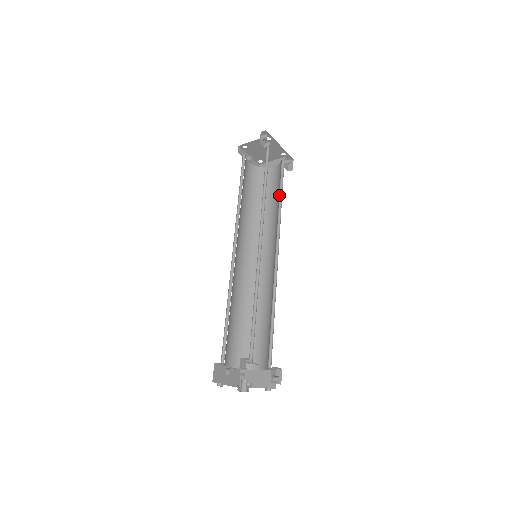
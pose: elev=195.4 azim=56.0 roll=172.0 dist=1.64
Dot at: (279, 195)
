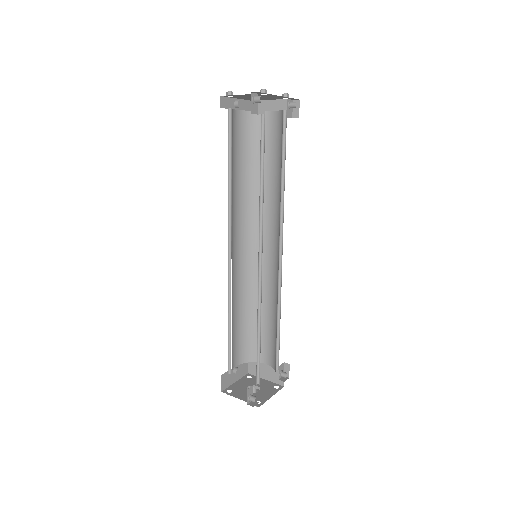
Dot at: (281, 166)
